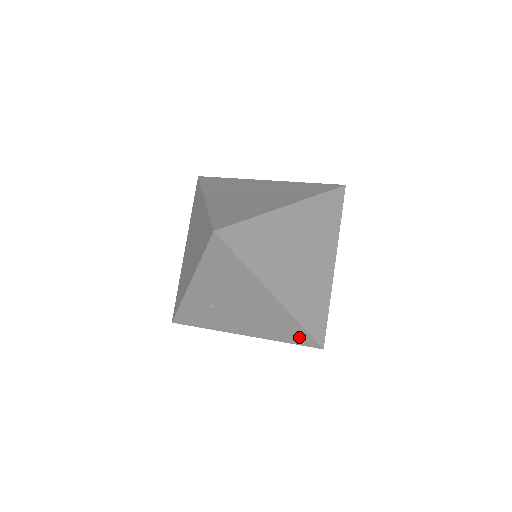
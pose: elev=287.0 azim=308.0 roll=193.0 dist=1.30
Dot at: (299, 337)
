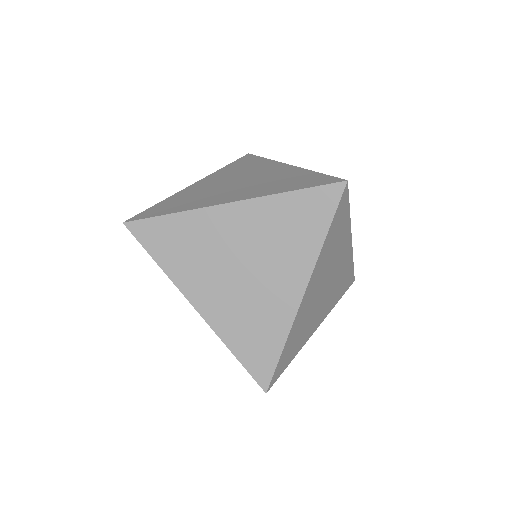
Dot at: occluded
